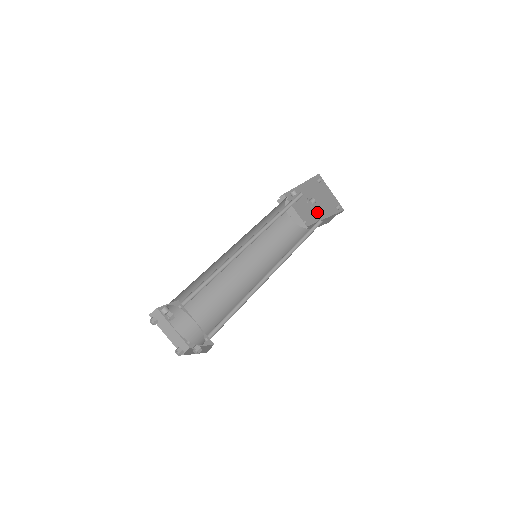
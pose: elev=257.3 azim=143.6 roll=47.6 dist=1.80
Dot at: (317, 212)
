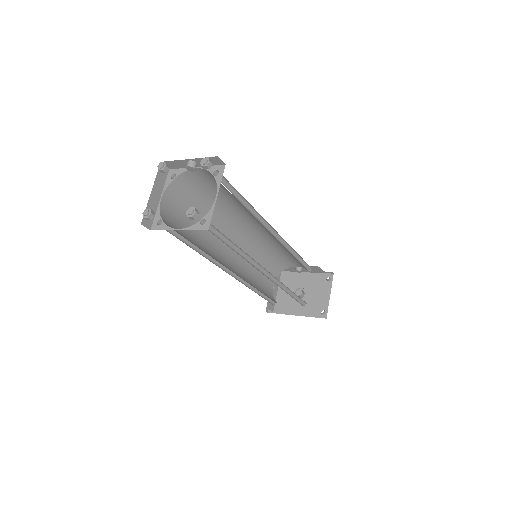
Dot at: (296, 305)
